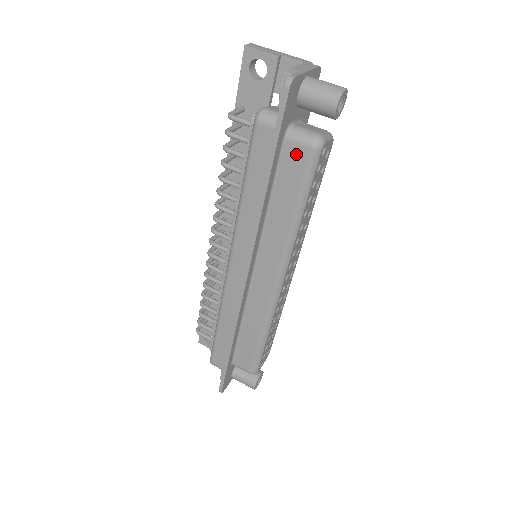
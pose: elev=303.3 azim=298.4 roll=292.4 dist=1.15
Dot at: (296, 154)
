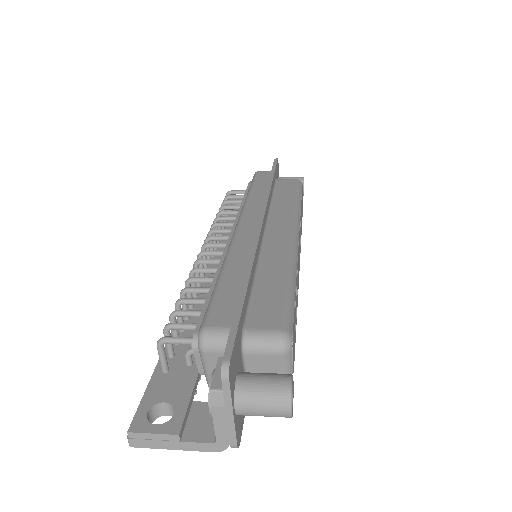
Dot at: (287, 182)
